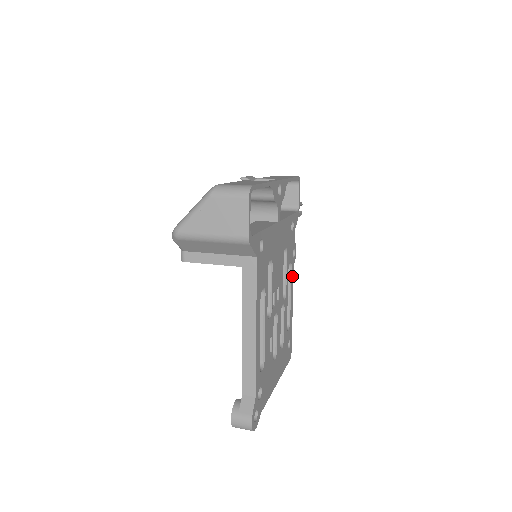
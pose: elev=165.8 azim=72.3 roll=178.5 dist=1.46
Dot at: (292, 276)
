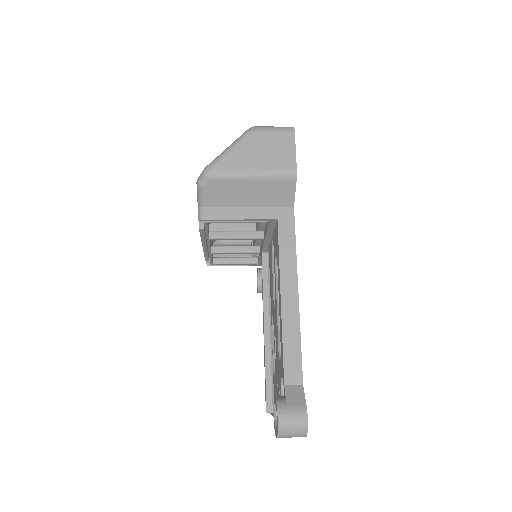
Dot at: occluded
